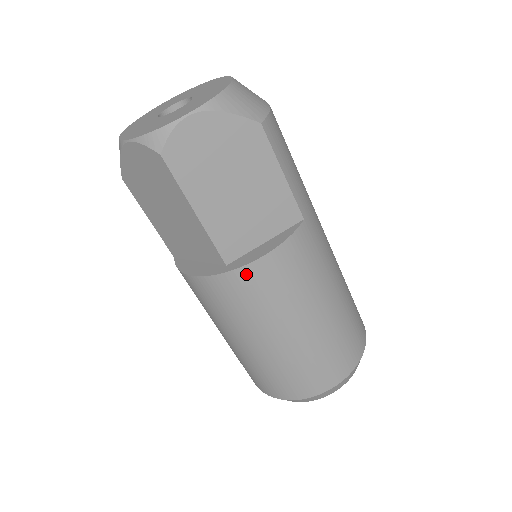
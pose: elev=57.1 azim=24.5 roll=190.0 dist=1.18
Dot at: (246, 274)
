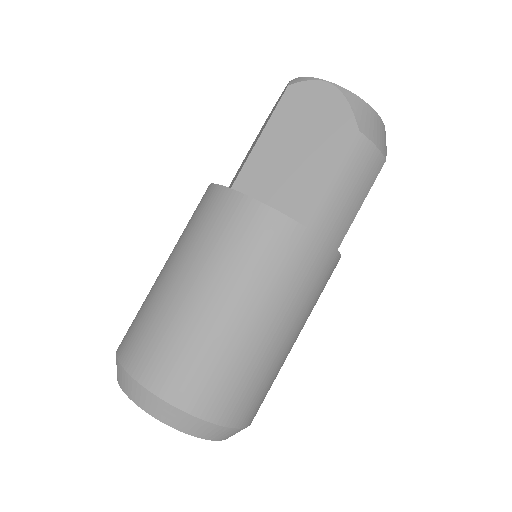
Dot at: (228, 198)
